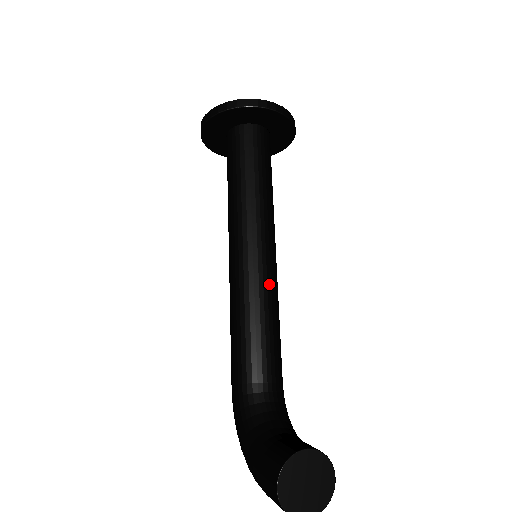
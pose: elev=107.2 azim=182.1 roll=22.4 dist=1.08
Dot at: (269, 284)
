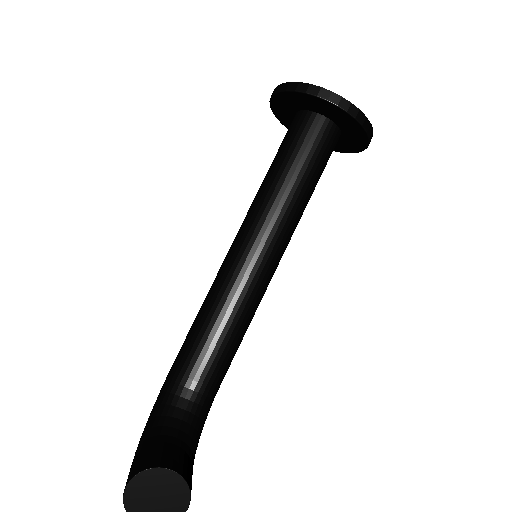
Dot at: (250, 291)
